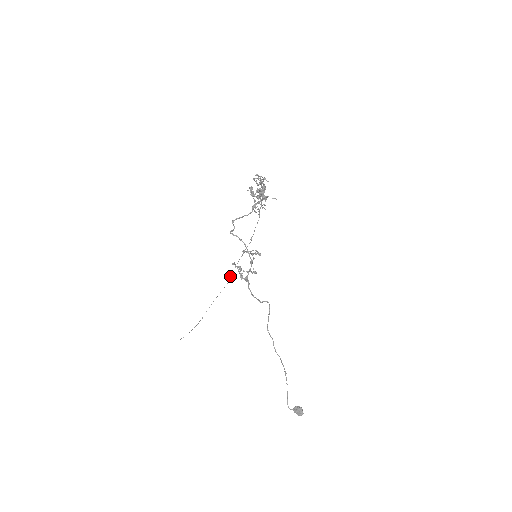
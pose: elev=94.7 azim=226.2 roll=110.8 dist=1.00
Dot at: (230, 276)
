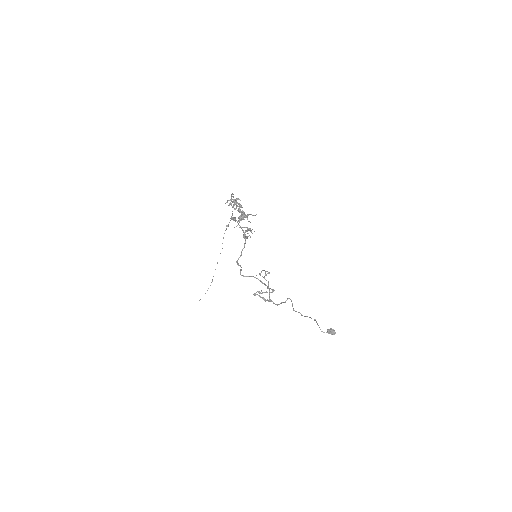
Dot at: occluded
